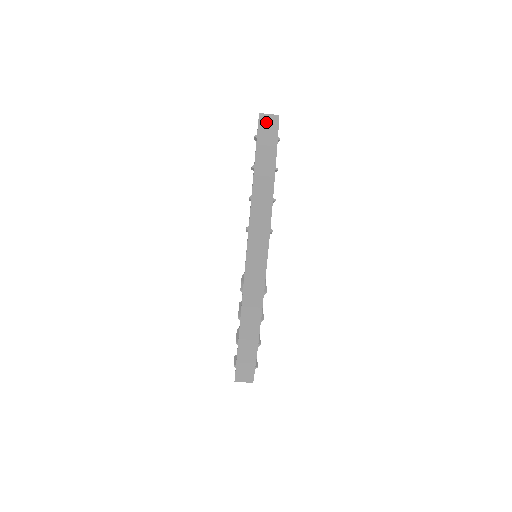
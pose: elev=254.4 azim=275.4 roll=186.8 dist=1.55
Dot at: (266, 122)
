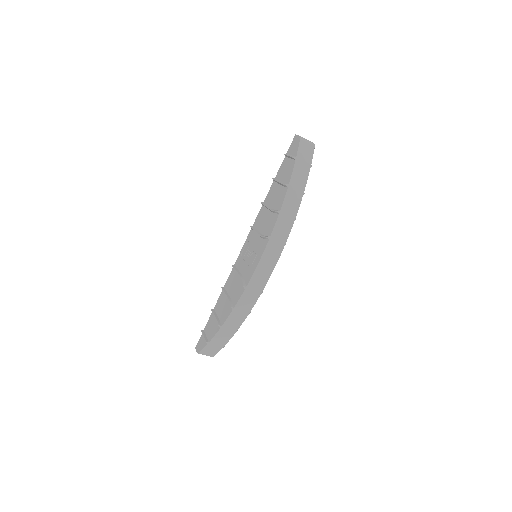
Dot at: (305, 147)
